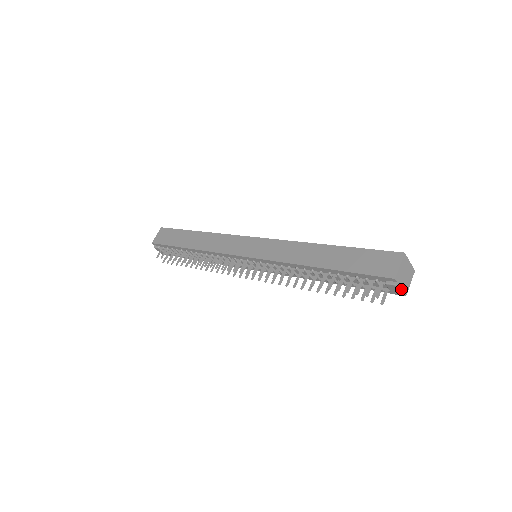
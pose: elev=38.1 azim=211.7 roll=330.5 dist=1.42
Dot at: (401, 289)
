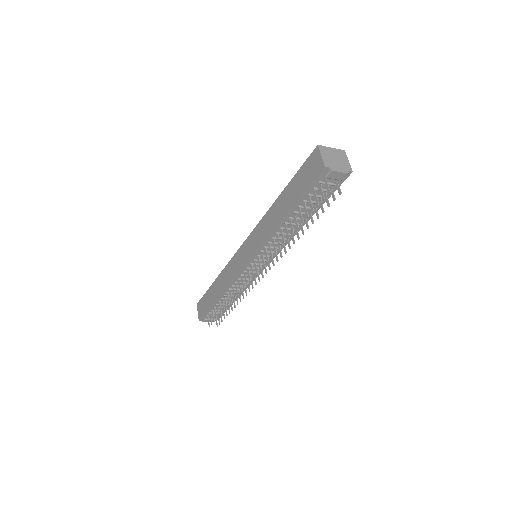
Dot at: (341, 170)
